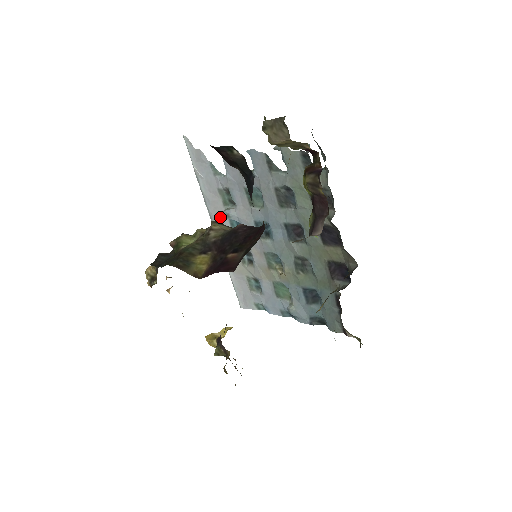
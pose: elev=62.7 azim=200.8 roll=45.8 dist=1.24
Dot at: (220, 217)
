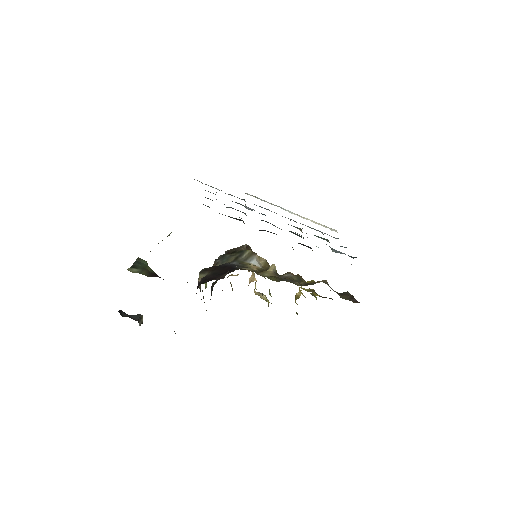
Dot at: occluded
